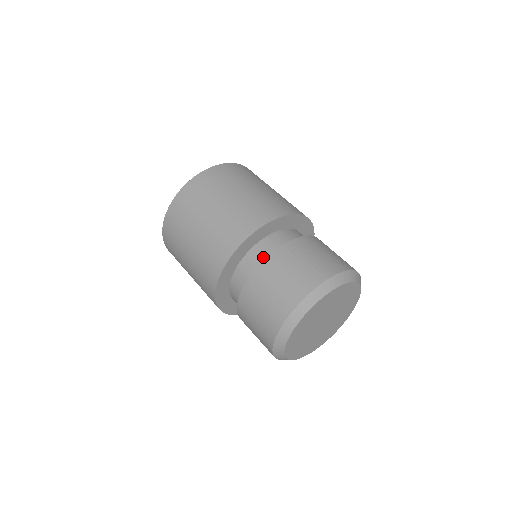
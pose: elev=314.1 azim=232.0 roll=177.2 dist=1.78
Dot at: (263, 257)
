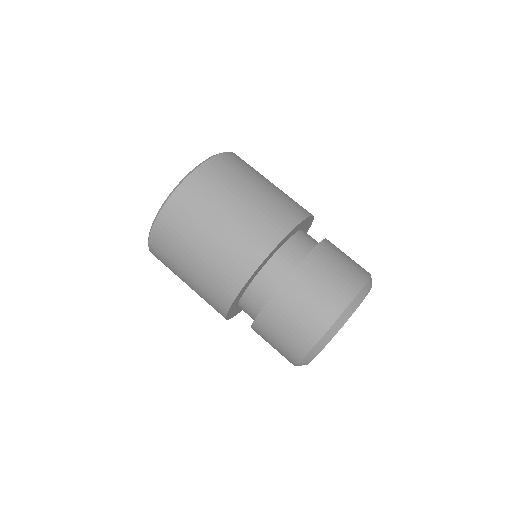
Dot at: (308, 244)
